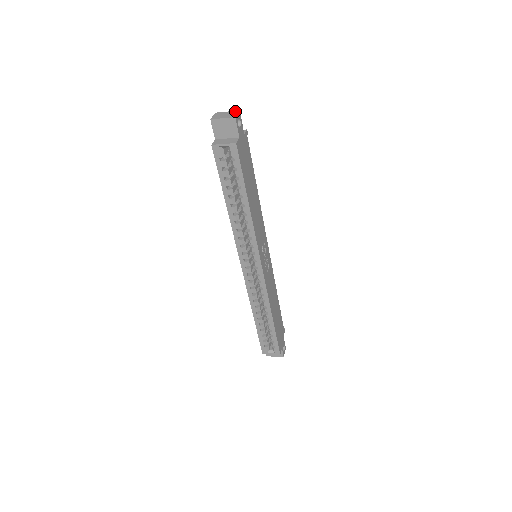
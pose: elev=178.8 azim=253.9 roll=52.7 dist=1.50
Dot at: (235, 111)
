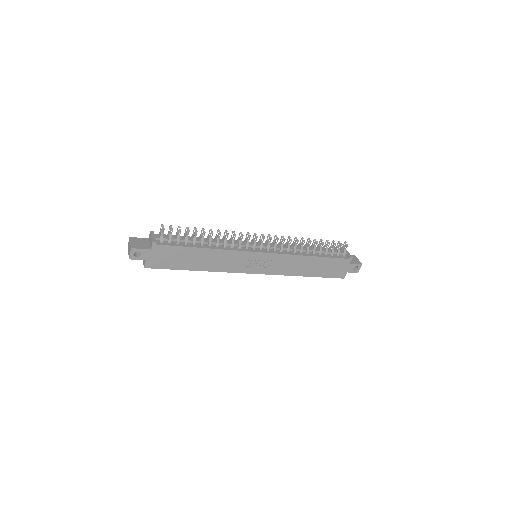
Dot at: (130, 247)
